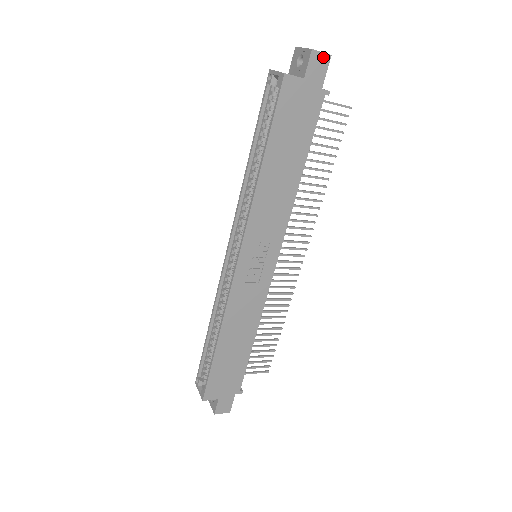
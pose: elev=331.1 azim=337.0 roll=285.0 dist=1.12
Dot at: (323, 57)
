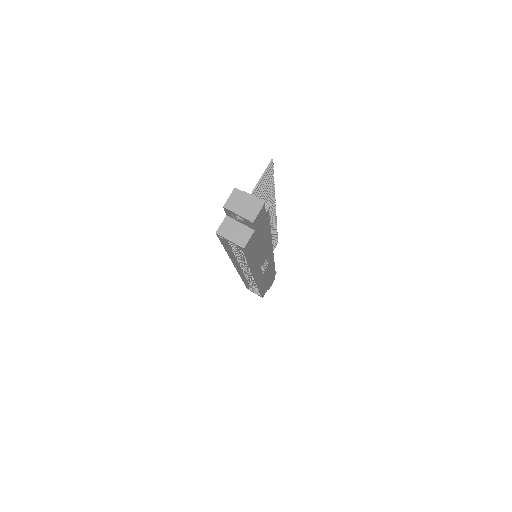
Dot at: (260, 211)
